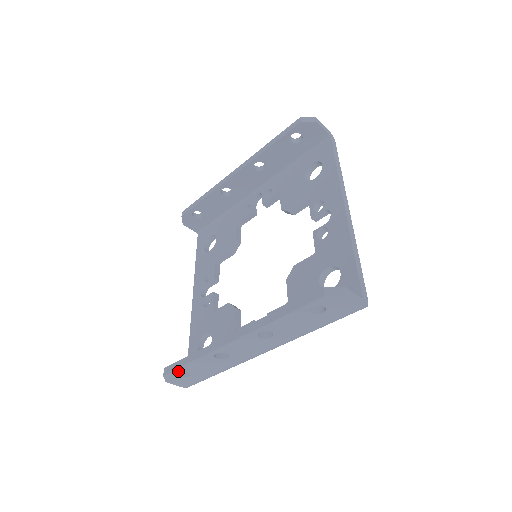
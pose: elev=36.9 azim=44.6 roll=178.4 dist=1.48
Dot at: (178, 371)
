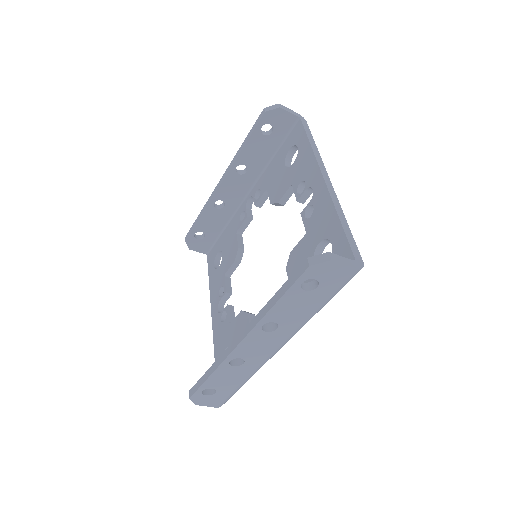
Dot at: (202, 390)
